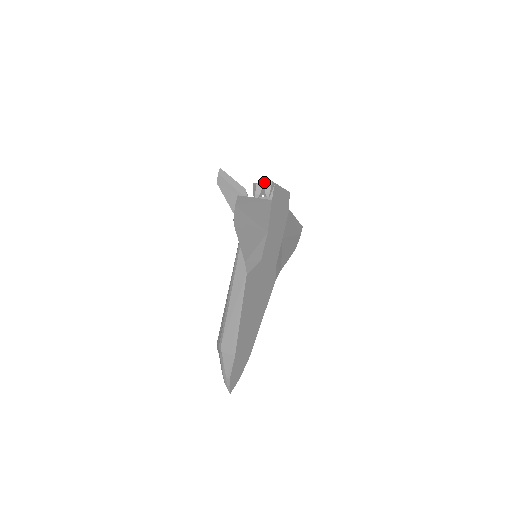
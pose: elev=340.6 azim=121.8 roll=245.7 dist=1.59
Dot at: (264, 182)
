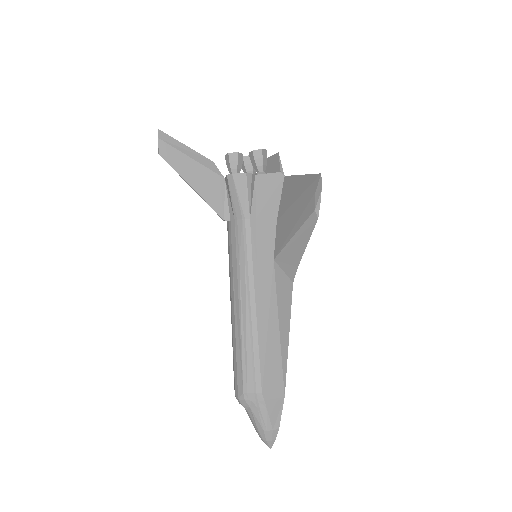
Dot at: (260, 151)
